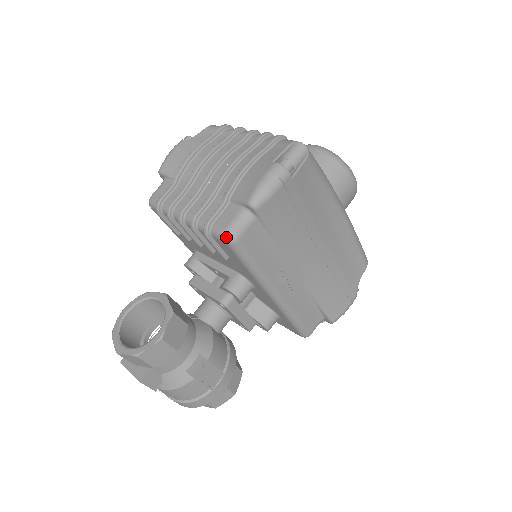
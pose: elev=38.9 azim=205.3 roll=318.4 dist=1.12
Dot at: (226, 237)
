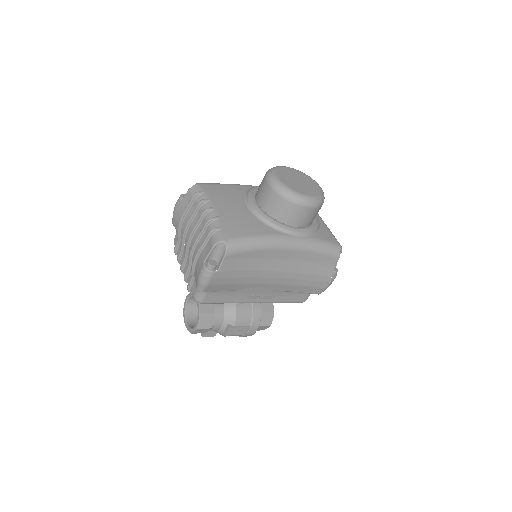
Dot at: (196, 301)
